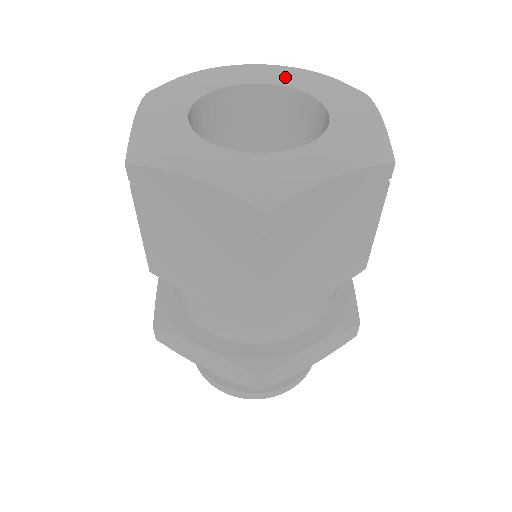
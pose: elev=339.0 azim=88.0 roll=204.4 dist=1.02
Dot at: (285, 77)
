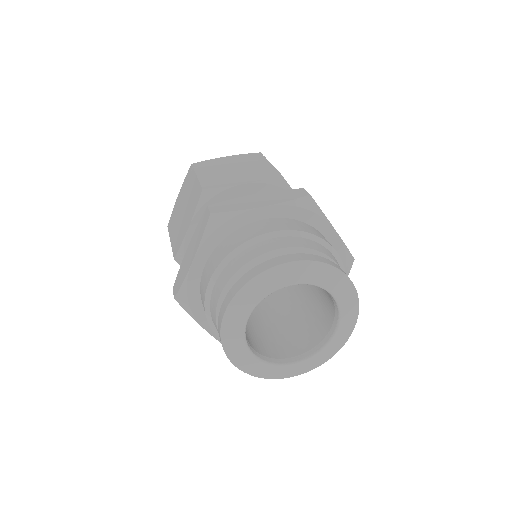
Dot at: occluded
